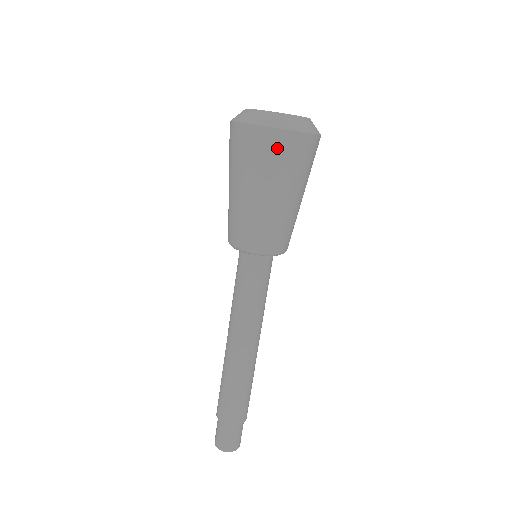
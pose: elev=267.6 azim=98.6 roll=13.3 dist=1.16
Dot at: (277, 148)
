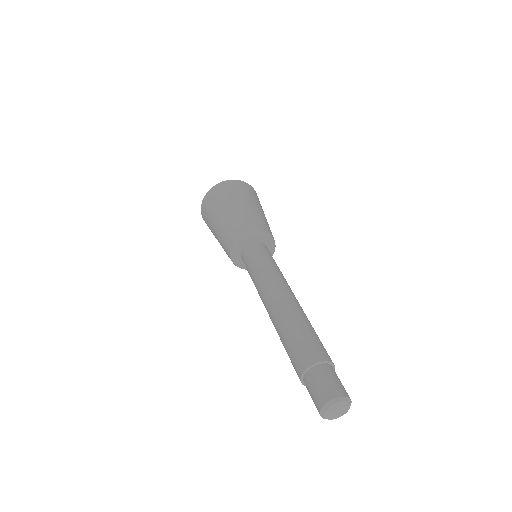
Dot at: (232, 186)
